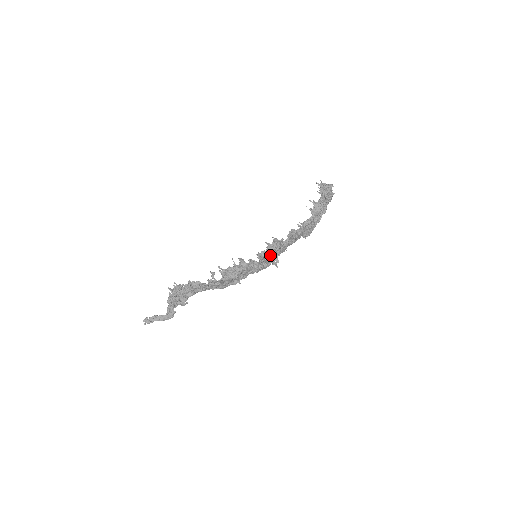
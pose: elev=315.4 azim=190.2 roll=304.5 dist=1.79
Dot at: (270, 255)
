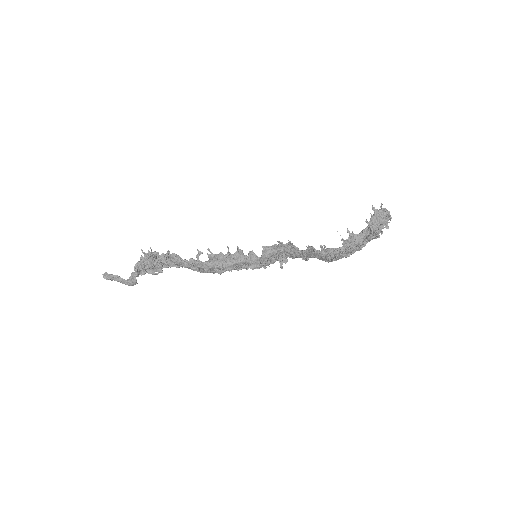
Dot at: (278, 255)
